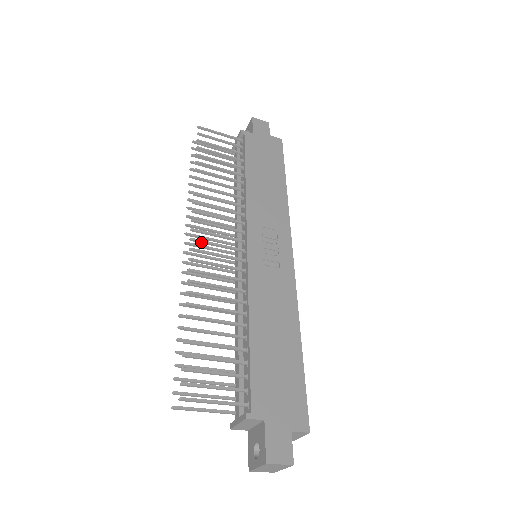
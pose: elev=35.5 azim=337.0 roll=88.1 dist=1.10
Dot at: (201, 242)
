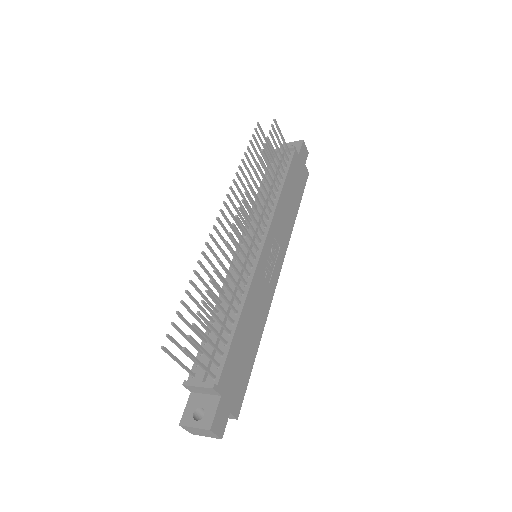
Dot at: (240, 223)
